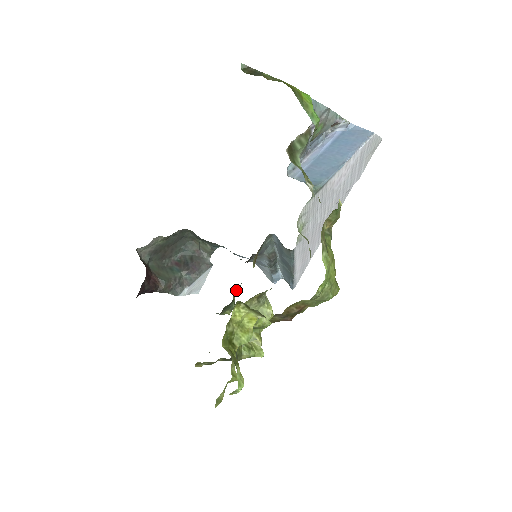
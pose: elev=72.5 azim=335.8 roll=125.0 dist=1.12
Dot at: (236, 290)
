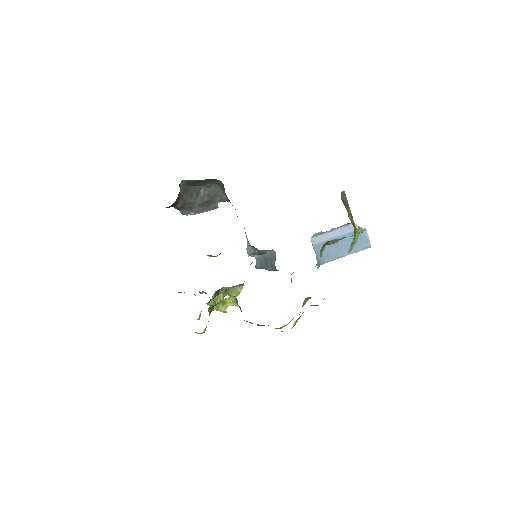
Dot at: occluded
